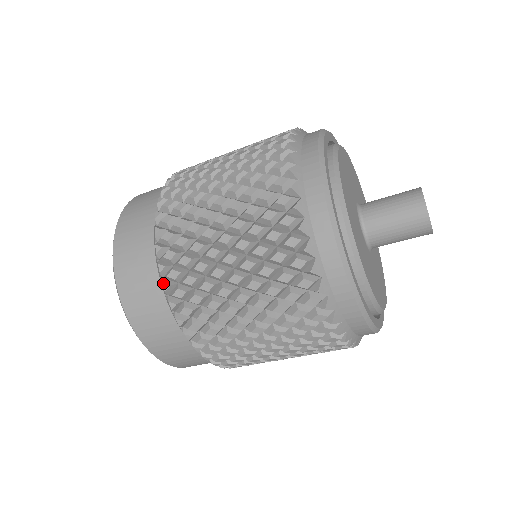
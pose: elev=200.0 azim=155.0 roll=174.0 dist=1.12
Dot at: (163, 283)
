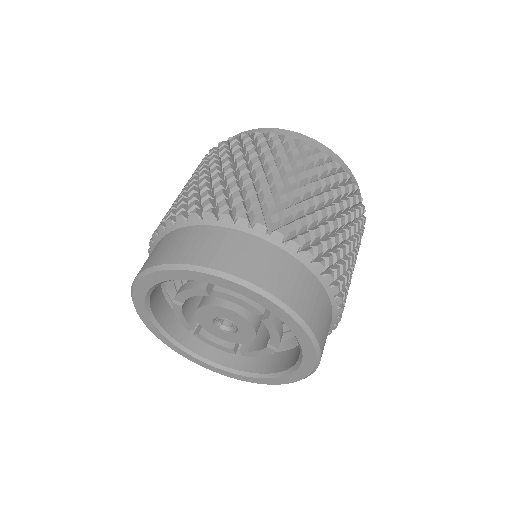
Dot at: (205, 212)
